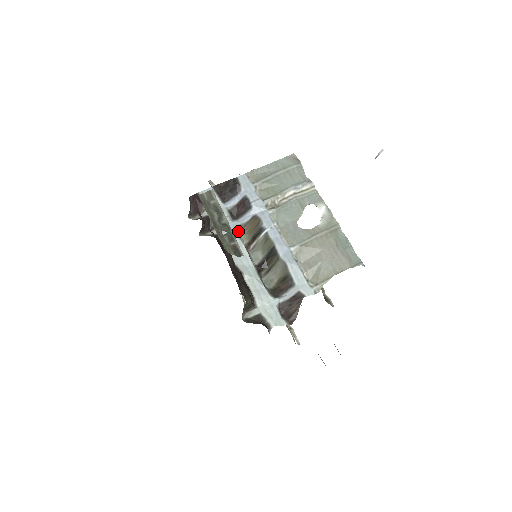
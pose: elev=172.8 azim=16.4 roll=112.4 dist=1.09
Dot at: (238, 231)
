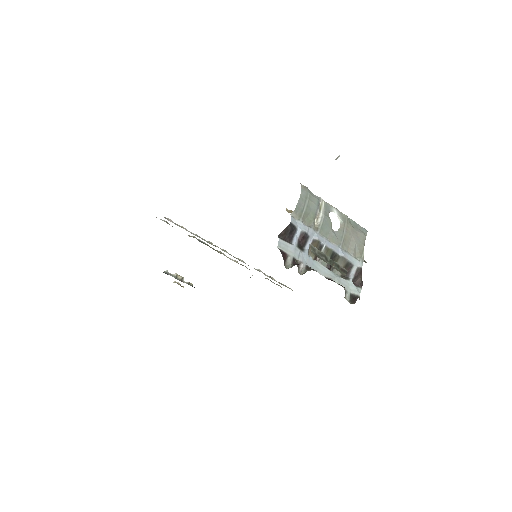
Dot at: (308, 256)
